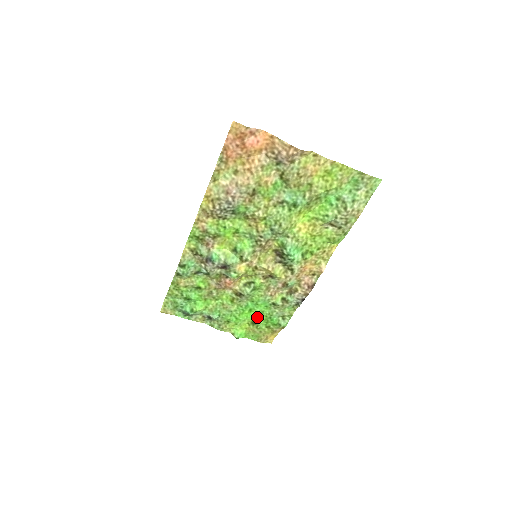
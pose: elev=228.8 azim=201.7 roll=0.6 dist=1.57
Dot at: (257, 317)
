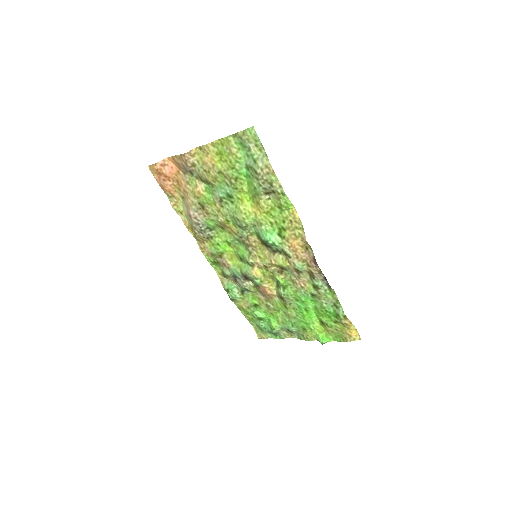
Dot at: (318, 315)
